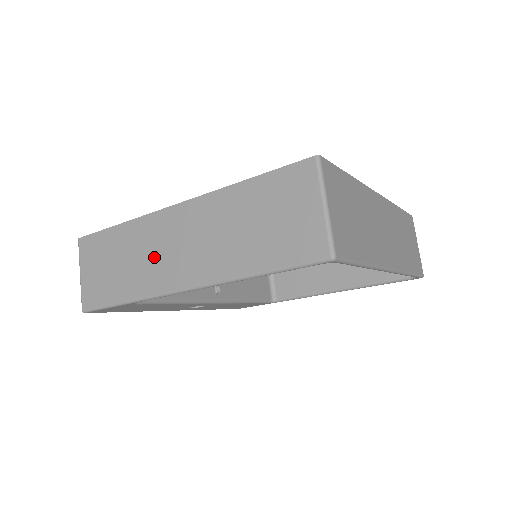
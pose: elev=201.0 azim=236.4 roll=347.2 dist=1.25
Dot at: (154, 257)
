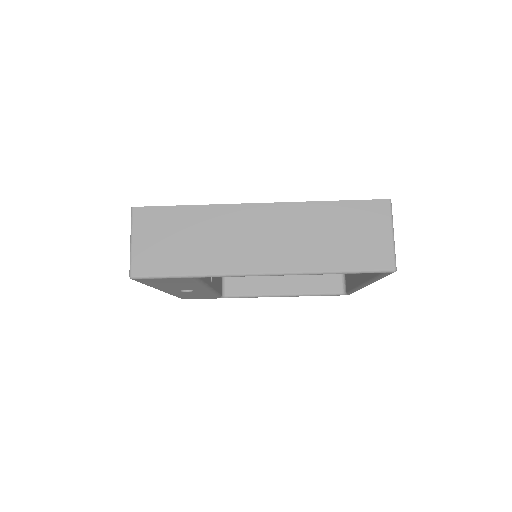
Dot at: (232, 242)
